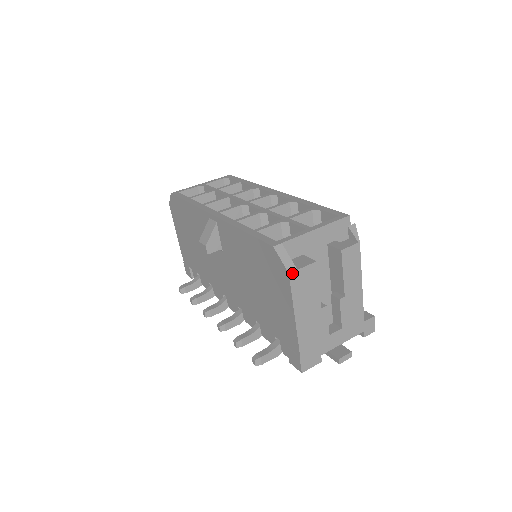
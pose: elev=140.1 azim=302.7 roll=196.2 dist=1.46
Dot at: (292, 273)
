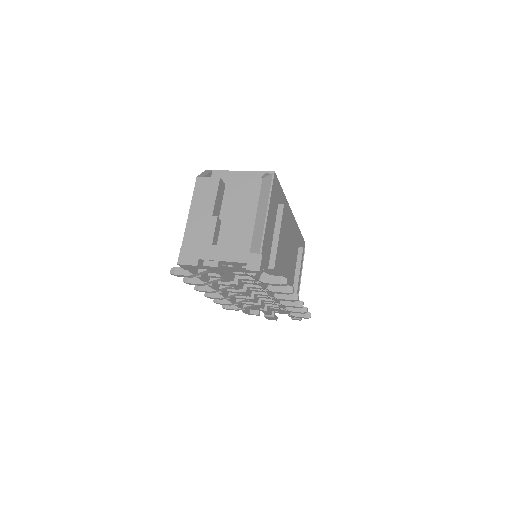
Dot at: (199, 177)
